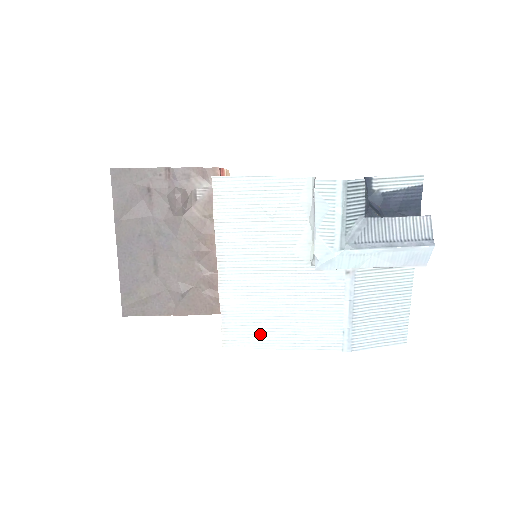
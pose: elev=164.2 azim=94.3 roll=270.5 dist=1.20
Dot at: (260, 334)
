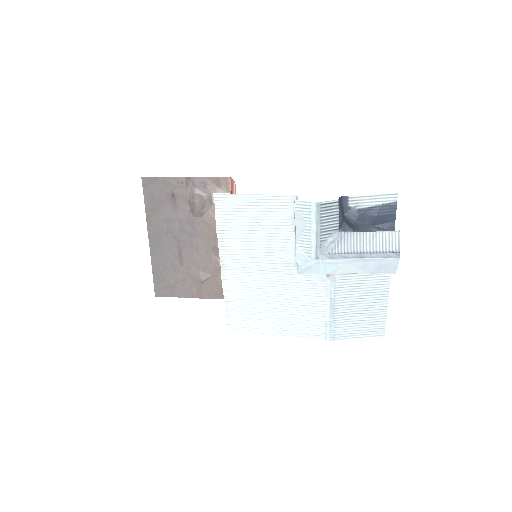
Dot at: (257, 321)
